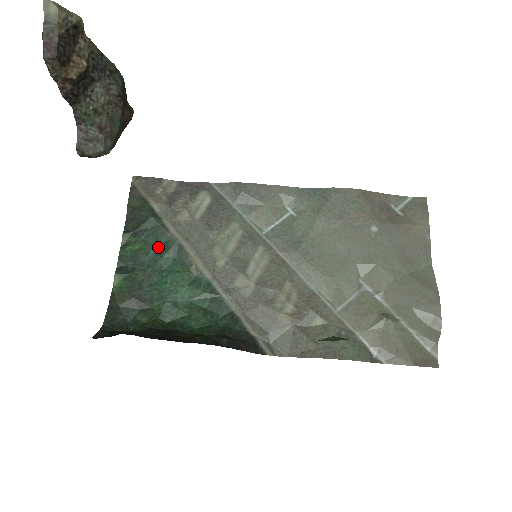
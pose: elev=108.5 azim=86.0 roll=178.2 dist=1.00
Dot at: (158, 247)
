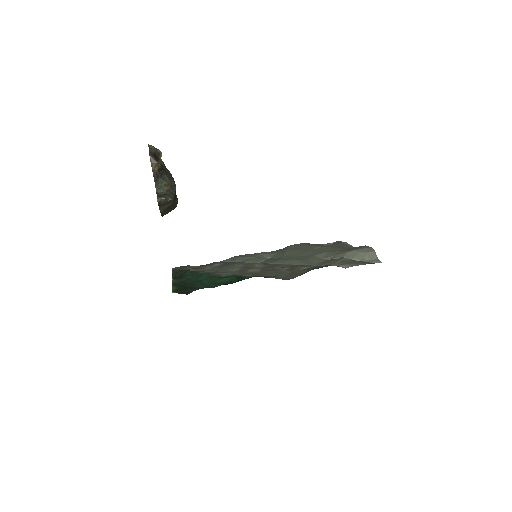
Dot at: (196, 277)
